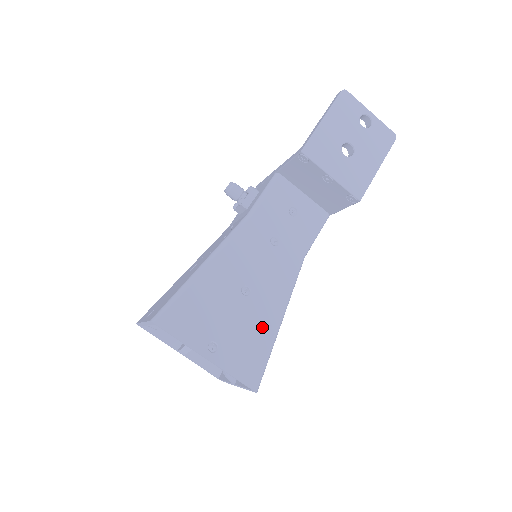
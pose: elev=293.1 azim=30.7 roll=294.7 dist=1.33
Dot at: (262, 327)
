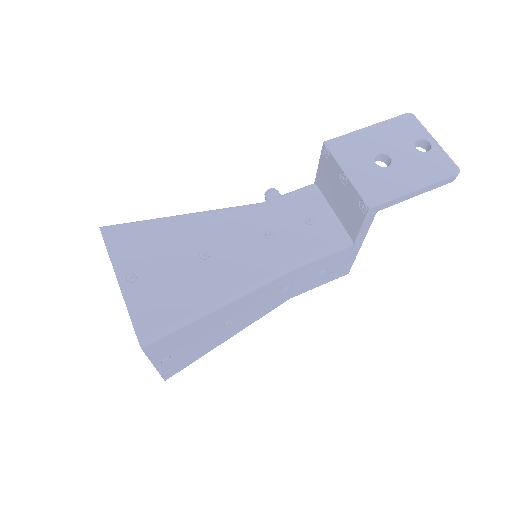
Dot at: (196, 293)
